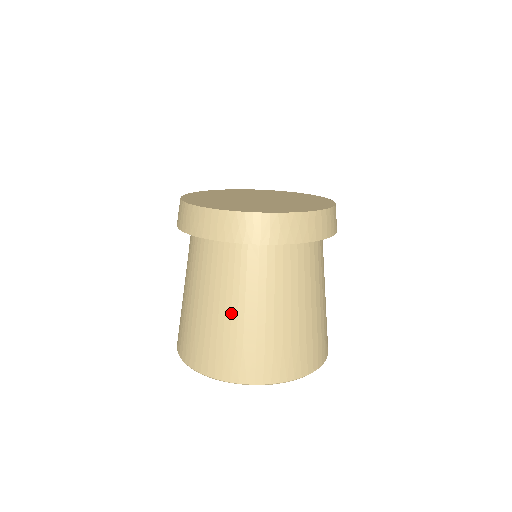
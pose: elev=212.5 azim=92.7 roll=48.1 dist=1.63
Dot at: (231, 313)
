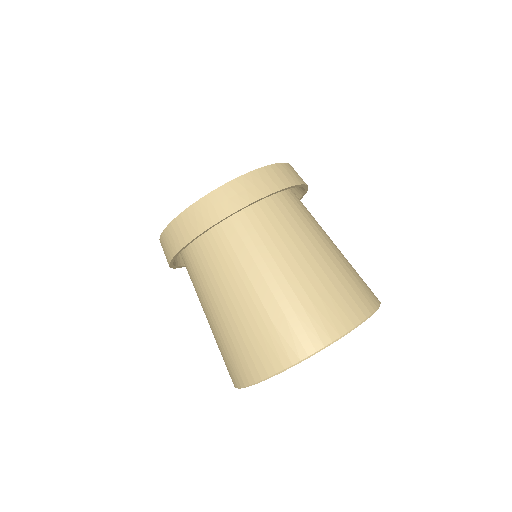
Dot at: (245, 300)
